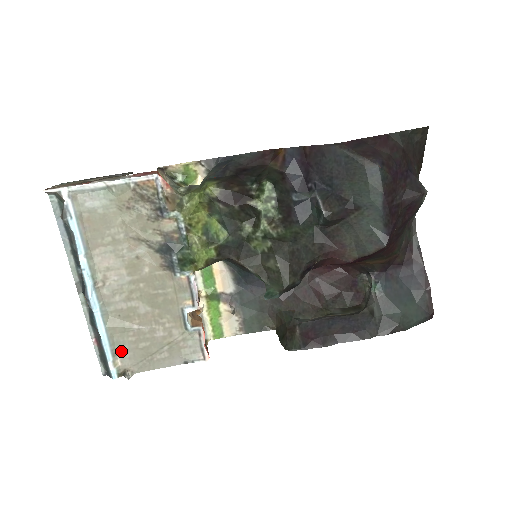
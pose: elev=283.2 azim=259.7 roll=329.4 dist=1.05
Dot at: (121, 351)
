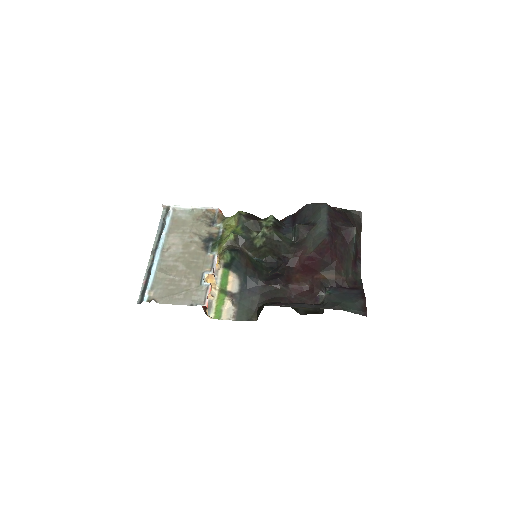
Dot at: (157, 288)
